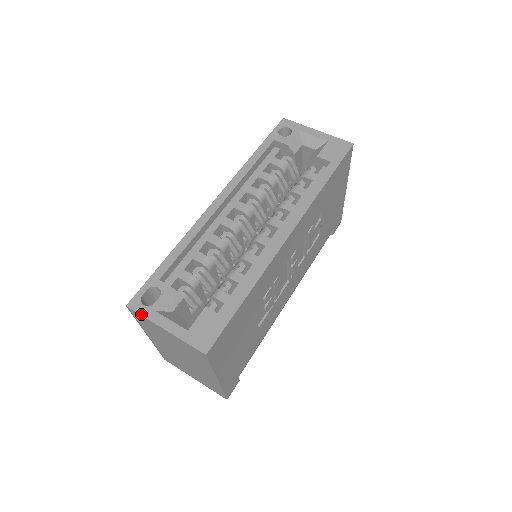
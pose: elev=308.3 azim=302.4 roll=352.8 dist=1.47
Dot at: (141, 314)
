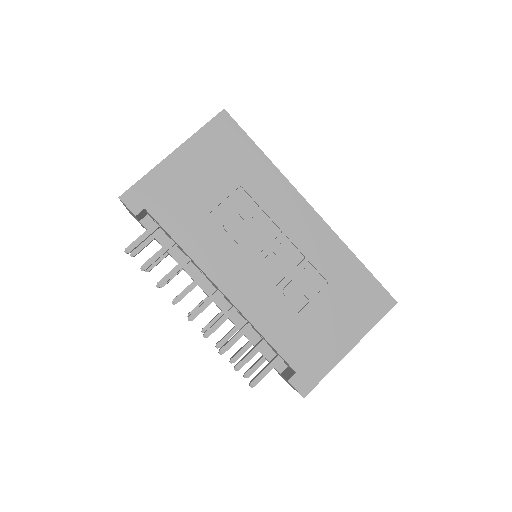
Dot at: occluded
